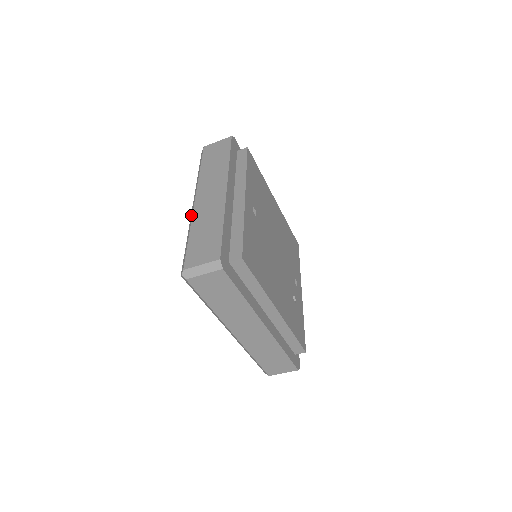
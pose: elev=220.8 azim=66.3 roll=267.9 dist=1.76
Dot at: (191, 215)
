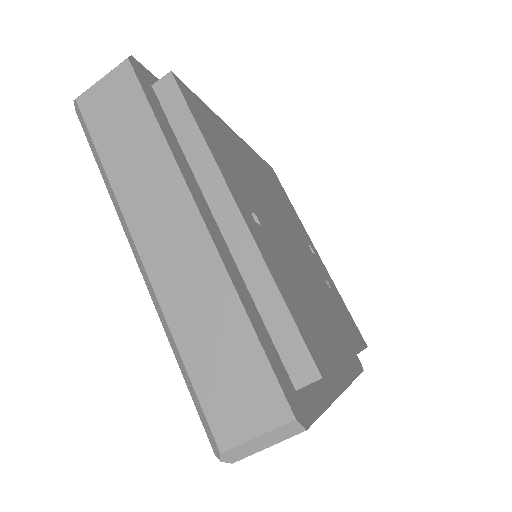
Dot at: (151, 295)
